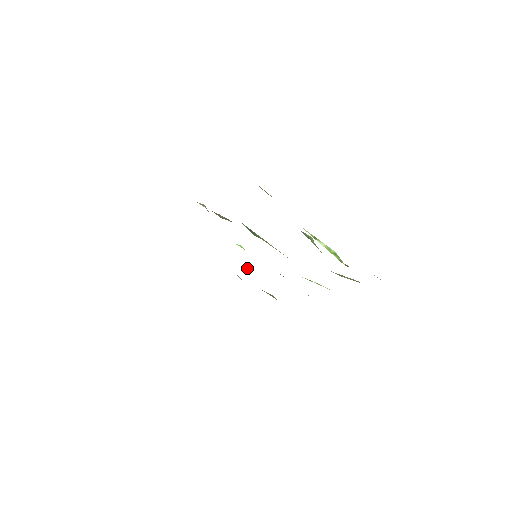
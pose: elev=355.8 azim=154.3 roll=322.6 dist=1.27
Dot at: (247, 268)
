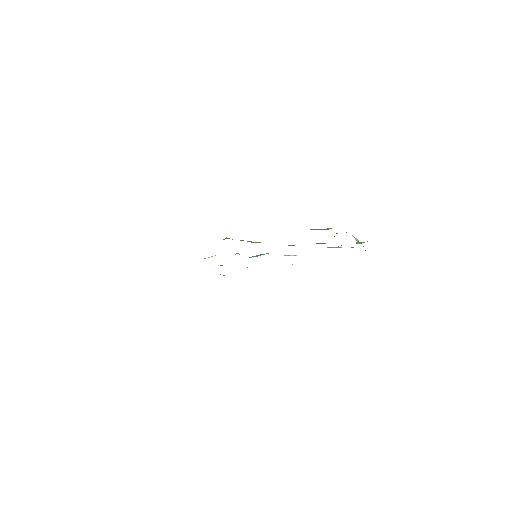
Dot at: occluded
